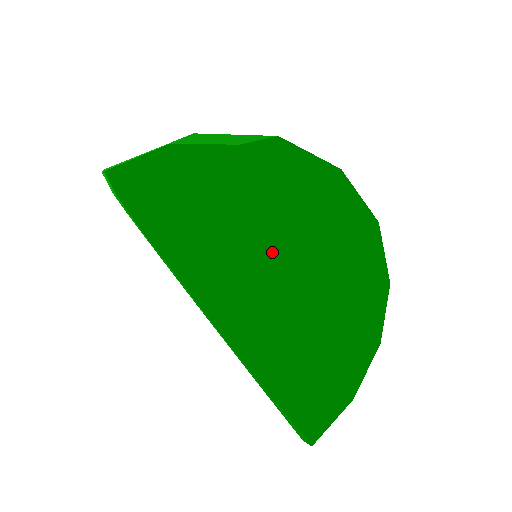
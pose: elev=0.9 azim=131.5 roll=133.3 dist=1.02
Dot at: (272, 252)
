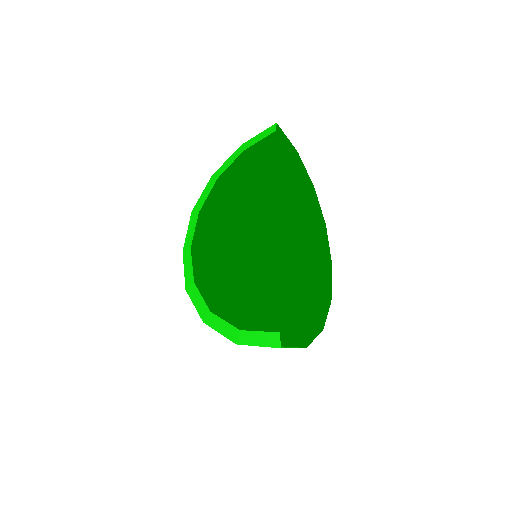
Dot at: (244, 287)
